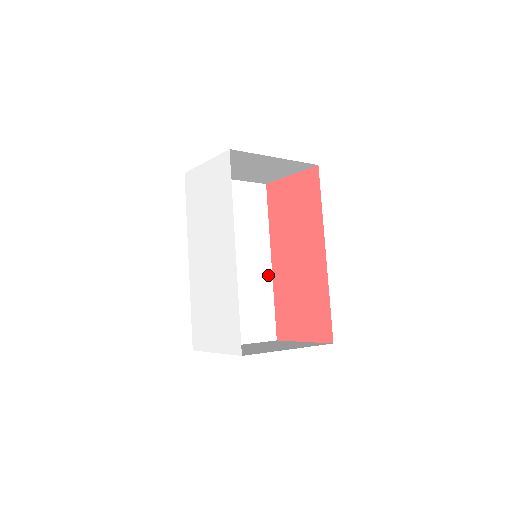
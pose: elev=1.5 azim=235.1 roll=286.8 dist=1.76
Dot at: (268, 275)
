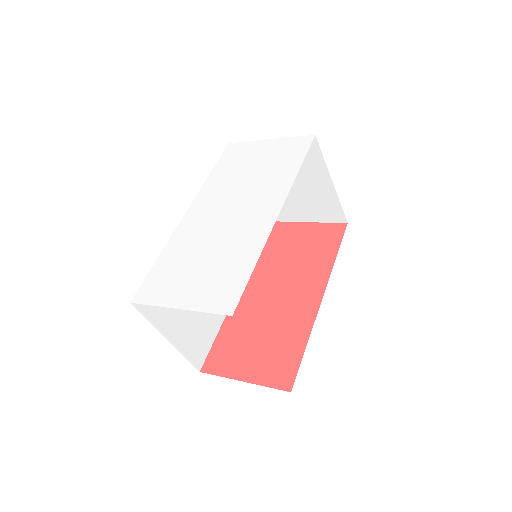
Dot at: occluded
